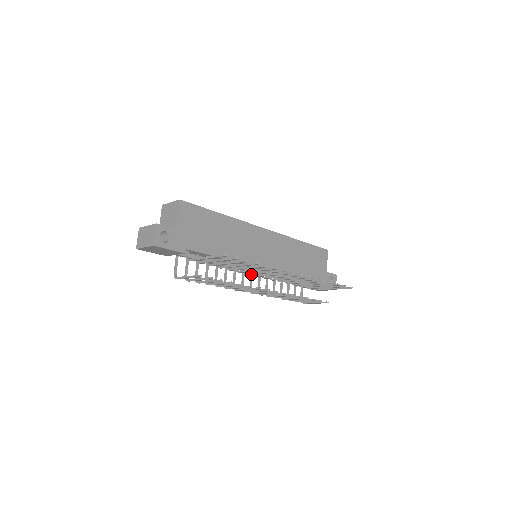
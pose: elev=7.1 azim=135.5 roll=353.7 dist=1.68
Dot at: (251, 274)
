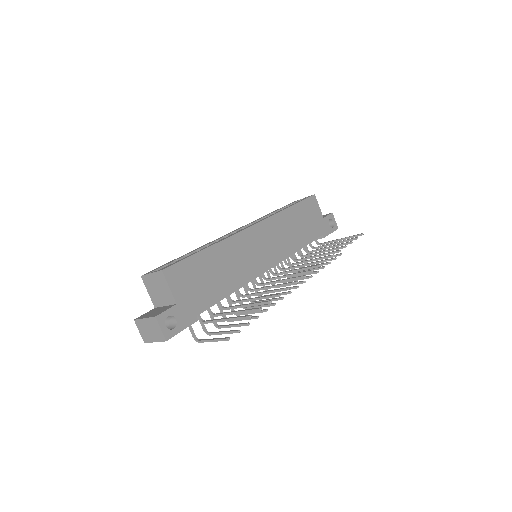
Dot at: occluded
